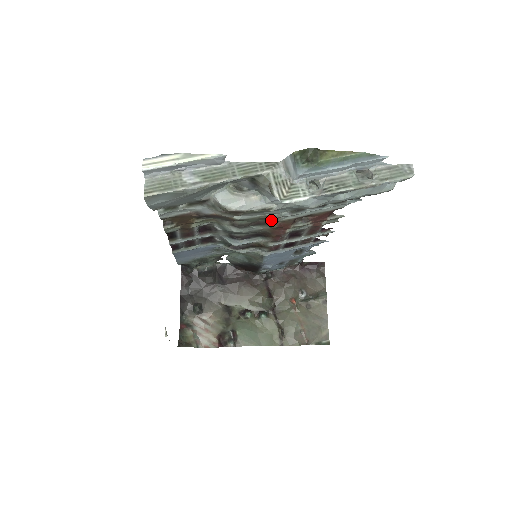
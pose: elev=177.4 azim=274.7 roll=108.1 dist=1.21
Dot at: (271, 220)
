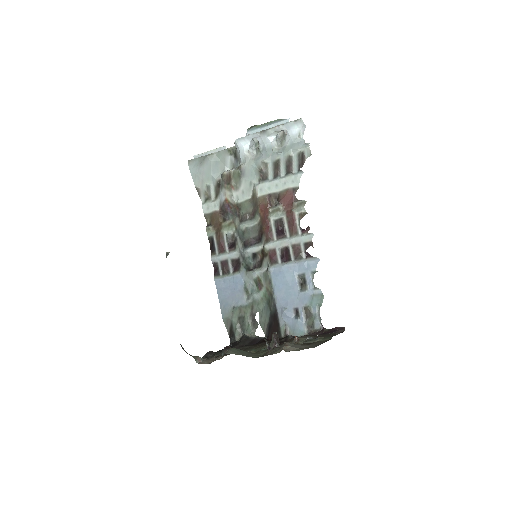
Dot at: (255, 201)
